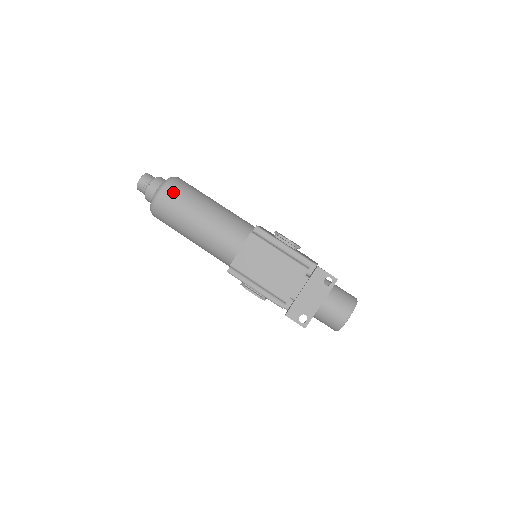
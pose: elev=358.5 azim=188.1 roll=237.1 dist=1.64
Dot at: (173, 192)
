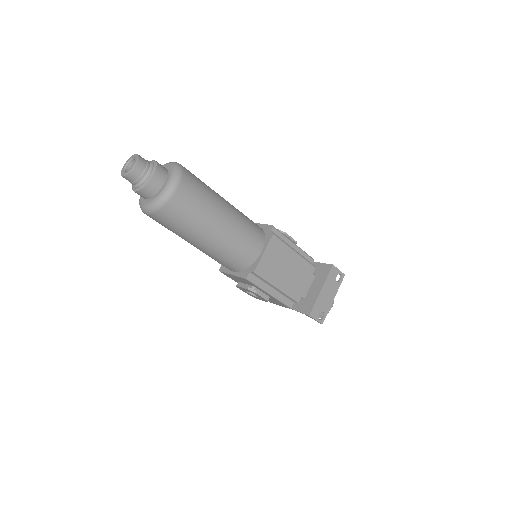
Dot at: (192, 186)
